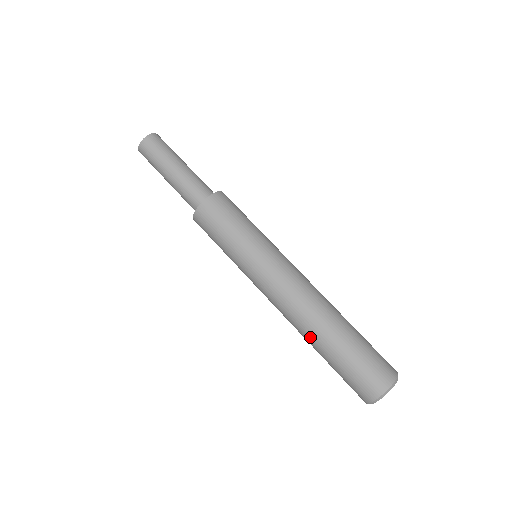
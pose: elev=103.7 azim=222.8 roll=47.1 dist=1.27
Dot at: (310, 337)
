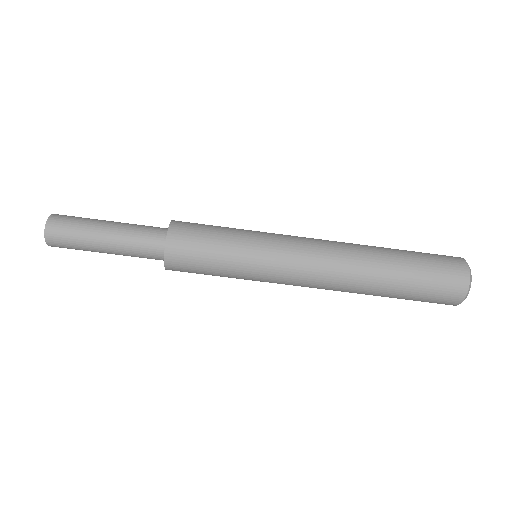
Dot at: occluded
